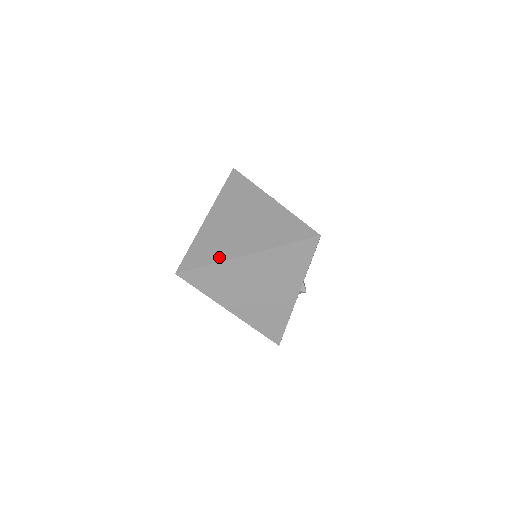
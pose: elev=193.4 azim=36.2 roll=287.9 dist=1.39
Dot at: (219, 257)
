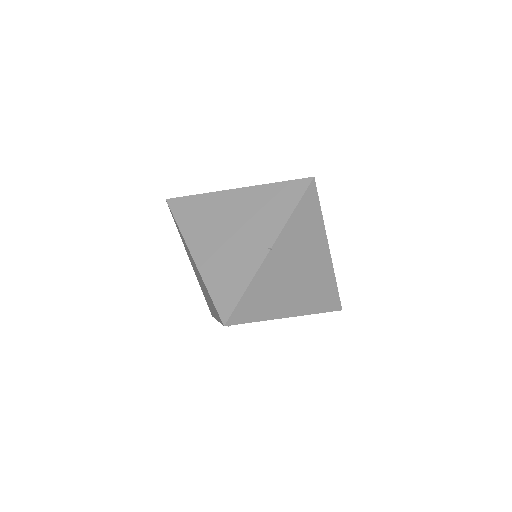
Dot at: (187, 231)
